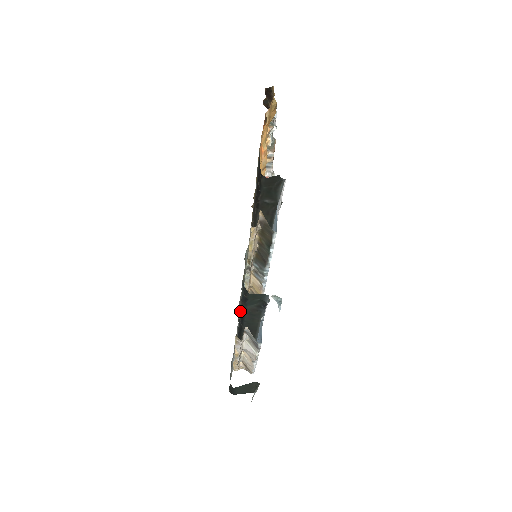
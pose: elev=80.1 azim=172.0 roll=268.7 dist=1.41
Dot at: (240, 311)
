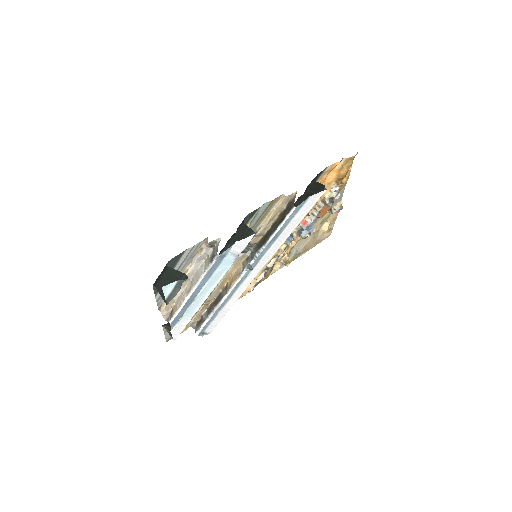
Dot at: occluded
